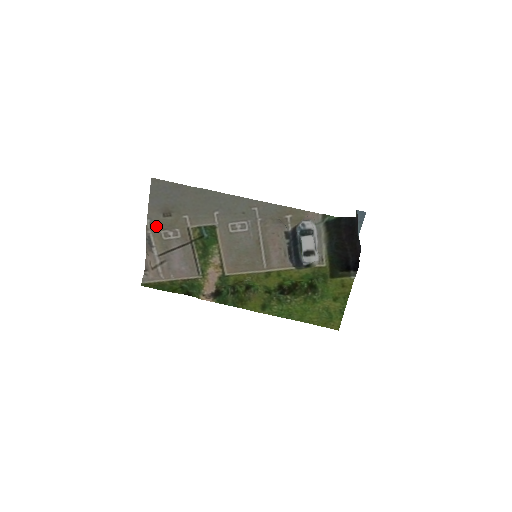
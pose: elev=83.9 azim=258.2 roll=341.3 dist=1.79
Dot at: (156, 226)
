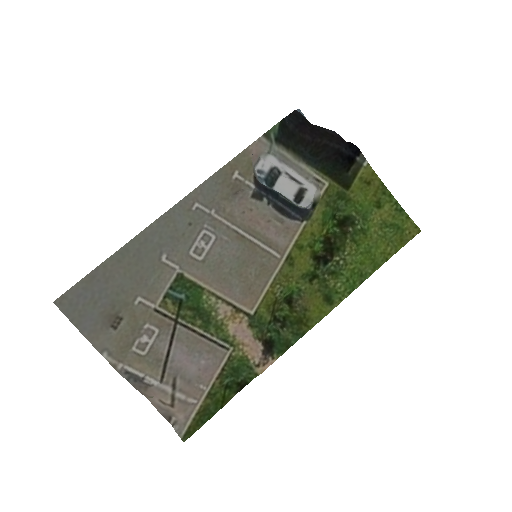
Dot at: (119, 350)
